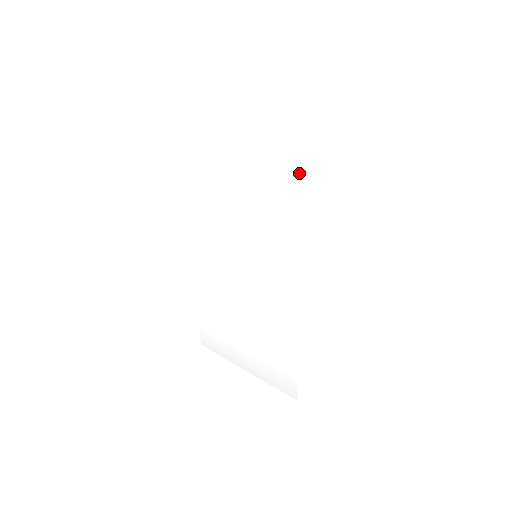
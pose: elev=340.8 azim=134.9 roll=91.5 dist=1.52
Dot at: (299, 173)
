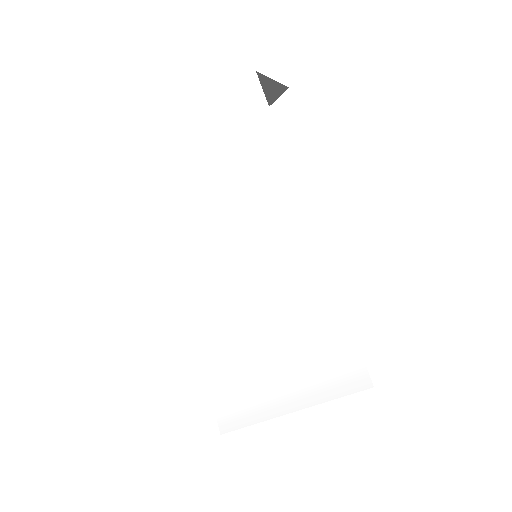
Dot at: (264, 104)
